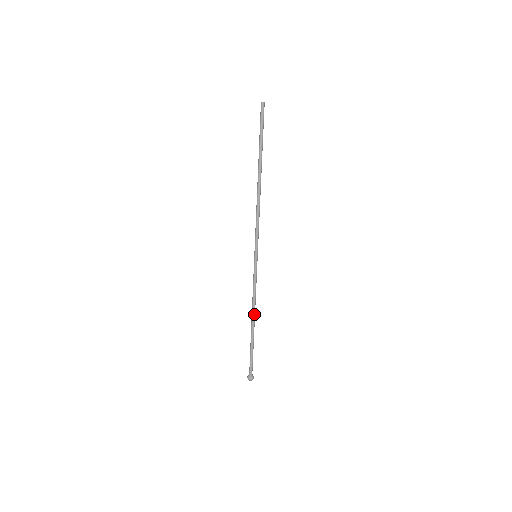
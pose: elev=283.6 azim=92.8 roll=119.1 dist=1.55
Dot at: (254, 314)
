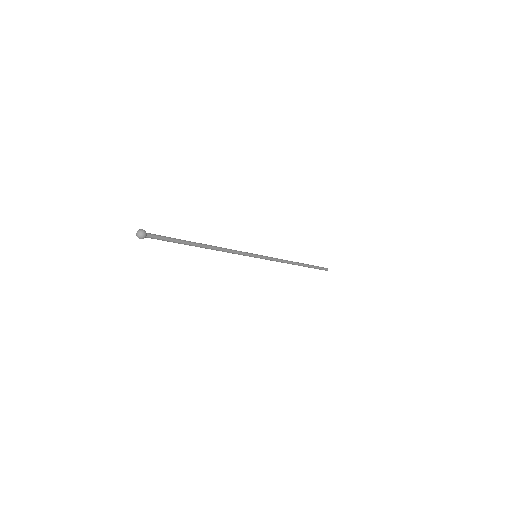
Dot at: (213, 246)
